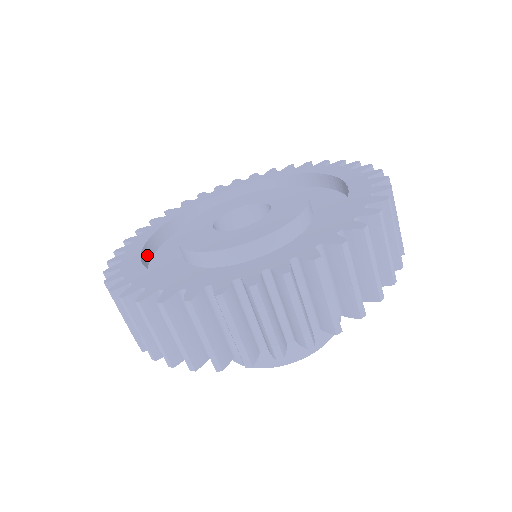
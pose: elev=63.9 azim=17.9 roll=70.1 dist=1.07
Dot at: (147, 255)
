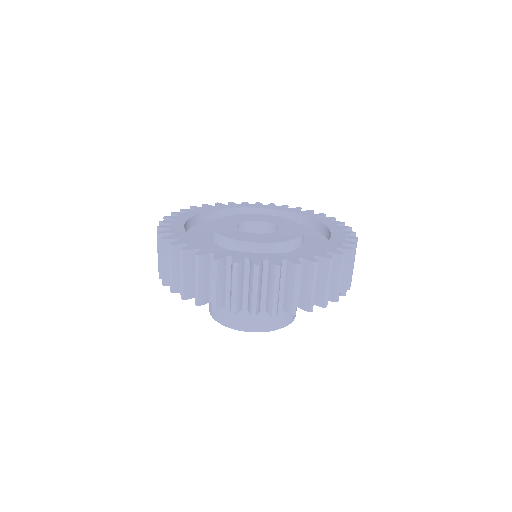
Dot at: occluded
